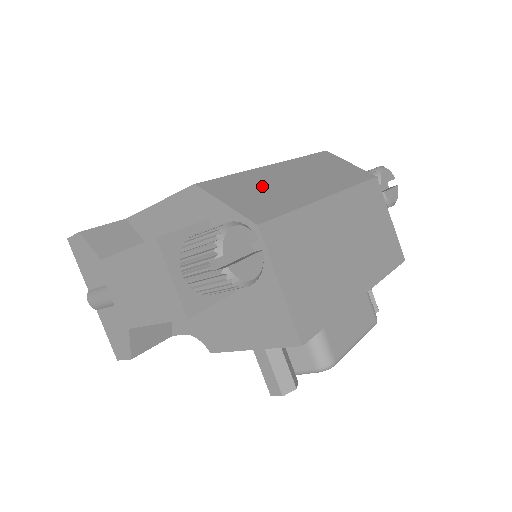
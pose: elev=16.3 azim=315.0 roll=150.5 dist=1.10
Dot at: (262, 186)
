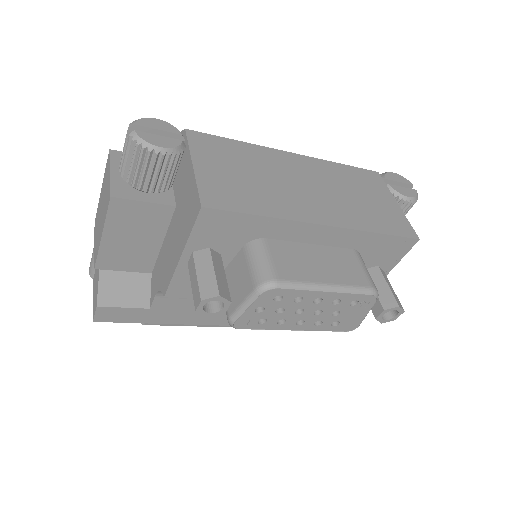
Dot at: occluded
